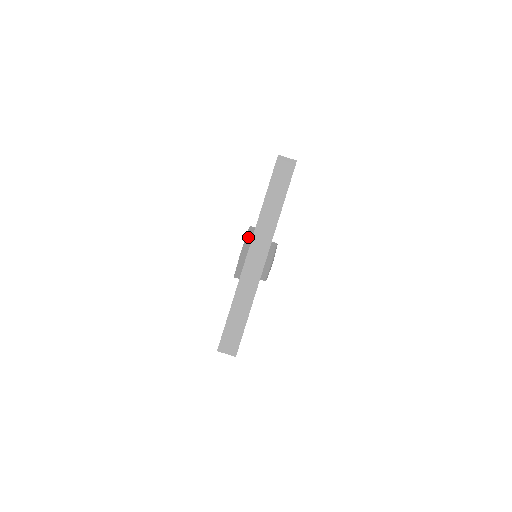
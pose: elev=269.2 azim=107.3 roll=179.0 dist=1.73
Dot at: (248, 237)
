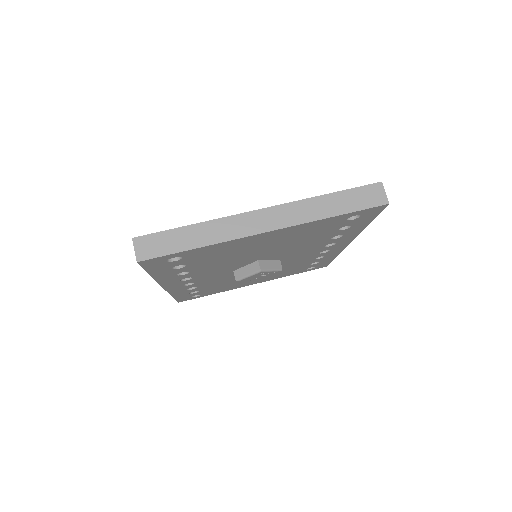
Dot at: occluded
